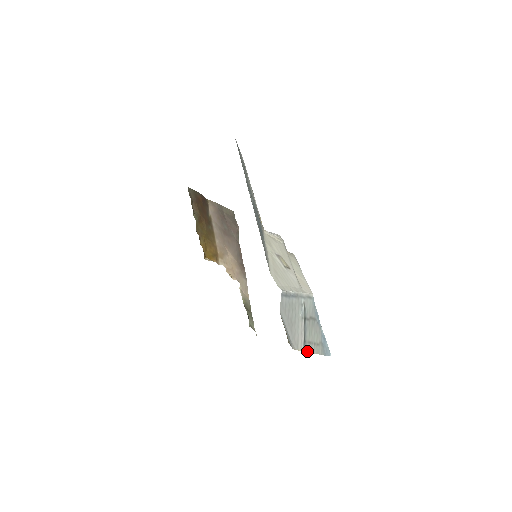
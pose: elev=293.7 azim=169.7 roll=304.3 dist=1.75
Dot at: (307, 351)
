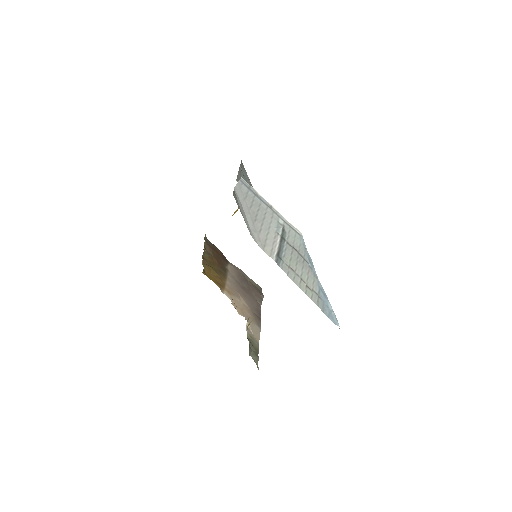
Dot at: (284, 271)
